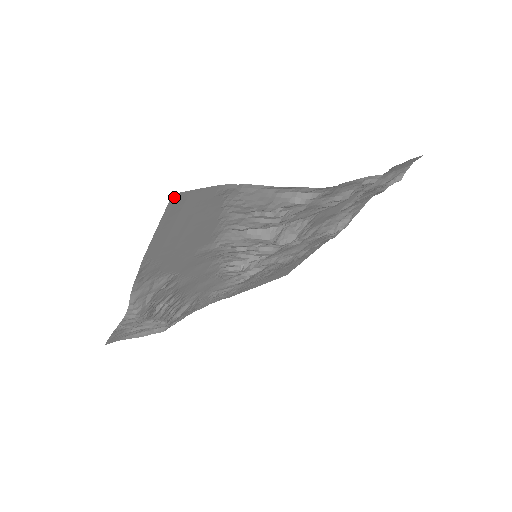
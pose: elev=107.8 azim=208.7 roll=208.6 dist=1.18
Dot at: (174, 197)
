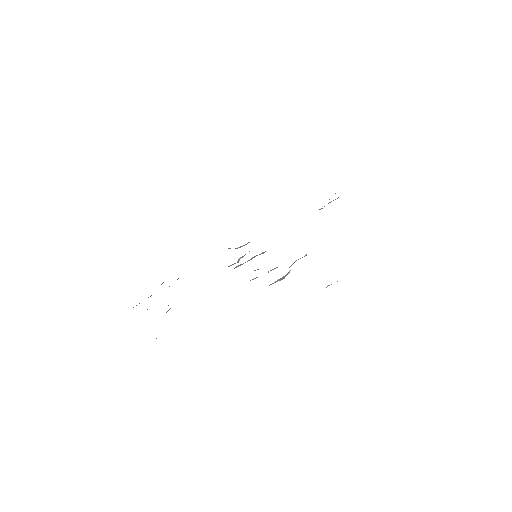
Dot at: occluded
